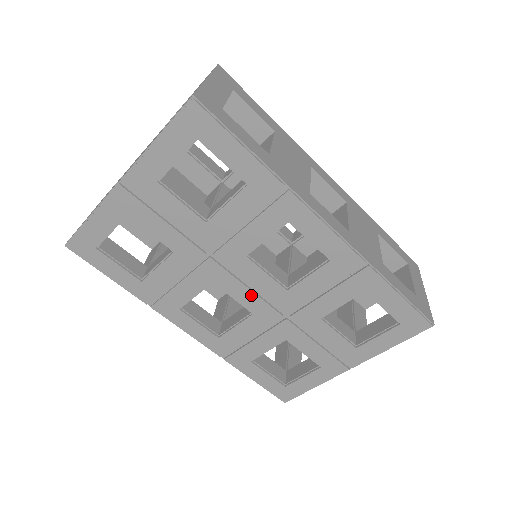
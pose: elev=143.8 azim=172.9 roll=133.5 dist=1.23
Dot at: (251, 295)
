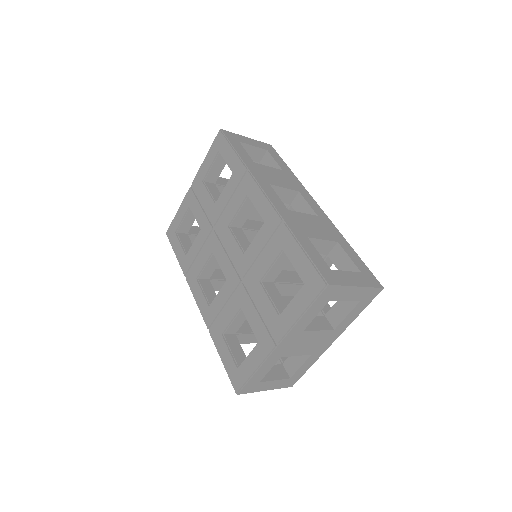
Dot at: (227, 261)
